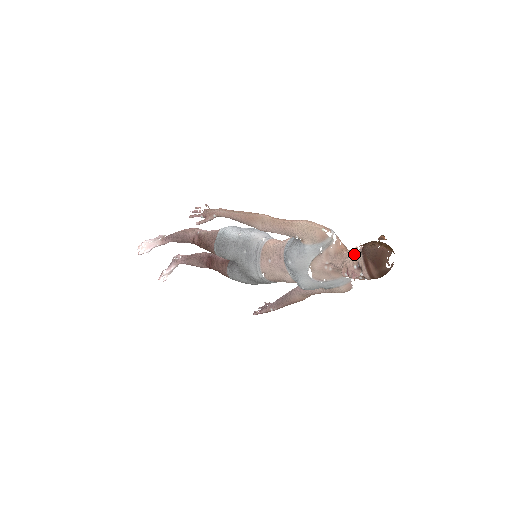
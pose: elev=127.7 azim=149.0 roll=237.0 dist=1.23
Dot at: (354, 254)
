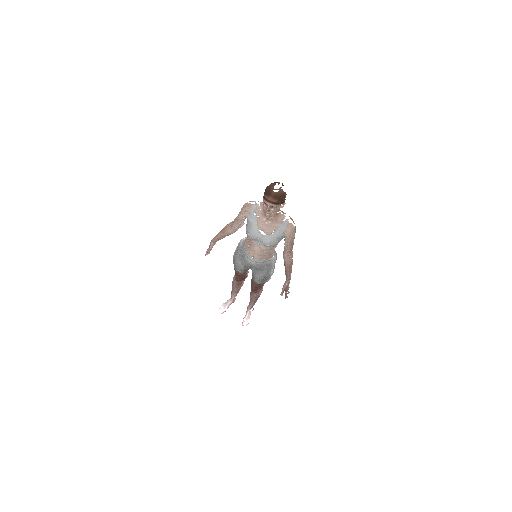
Dot at: occluded
